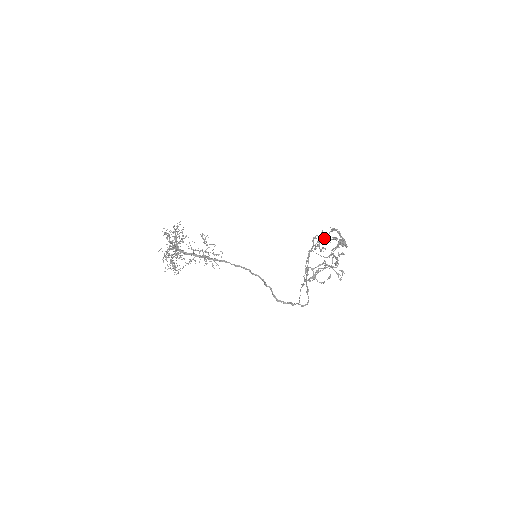
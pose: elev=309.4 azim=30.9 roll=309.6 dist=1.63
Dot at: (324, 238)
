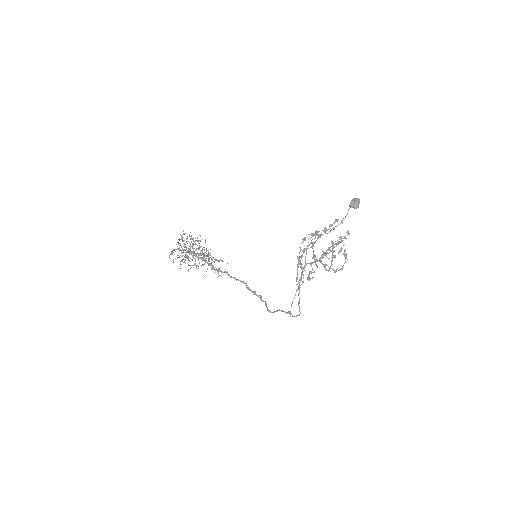
Dot at: occluded
